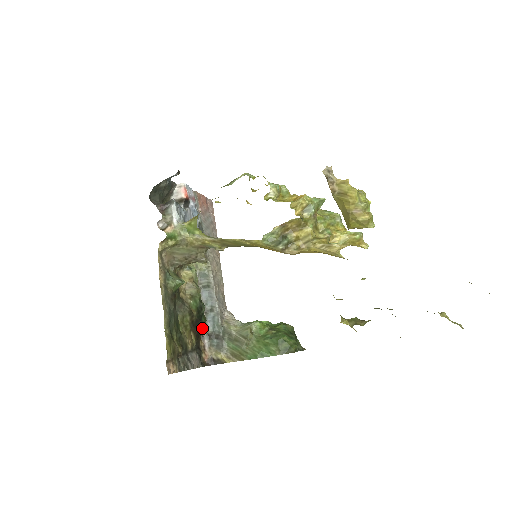
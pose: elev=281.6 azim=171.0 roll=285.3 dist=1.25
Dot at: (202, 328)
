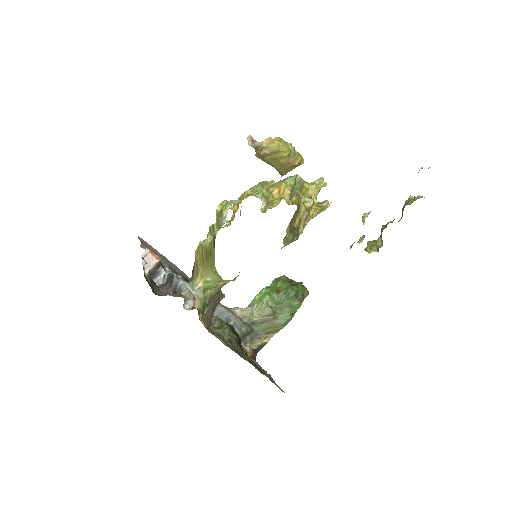
Dot at: (240, 340)
